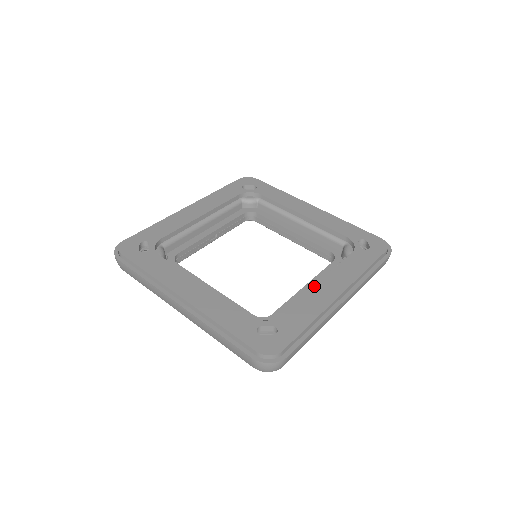
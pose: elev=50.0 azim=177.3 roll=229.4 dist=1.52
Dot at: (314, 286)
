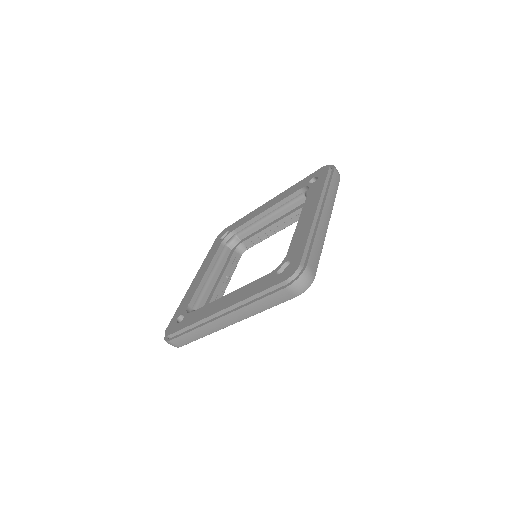
Dot at: (297, 224)
